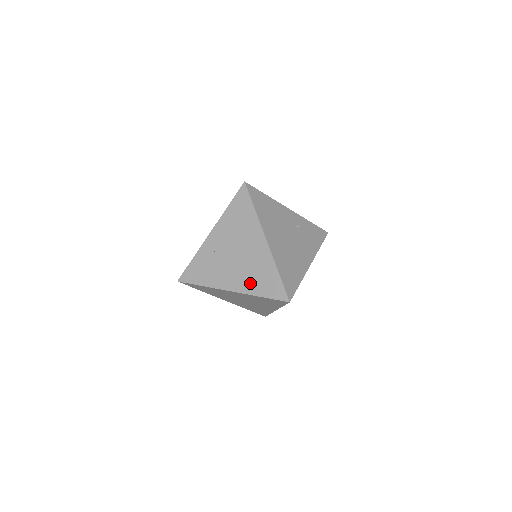
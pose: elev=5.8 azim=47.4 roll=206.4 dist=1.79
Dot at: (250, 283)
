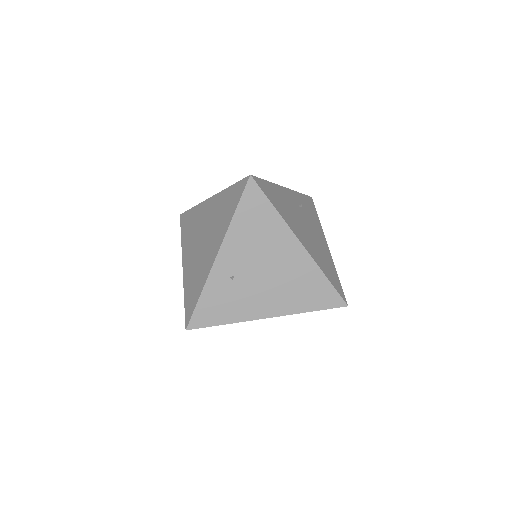
Dot at: (292, 300)
